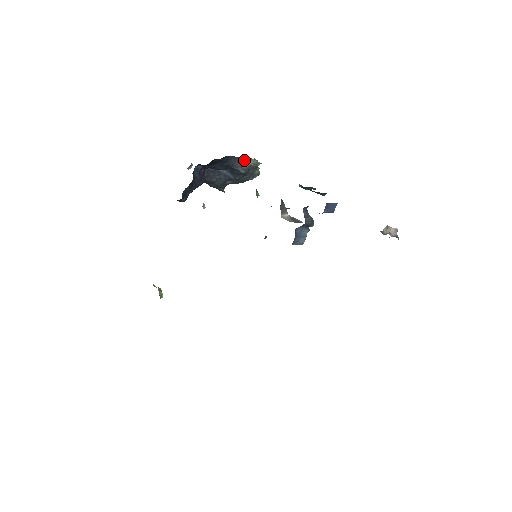
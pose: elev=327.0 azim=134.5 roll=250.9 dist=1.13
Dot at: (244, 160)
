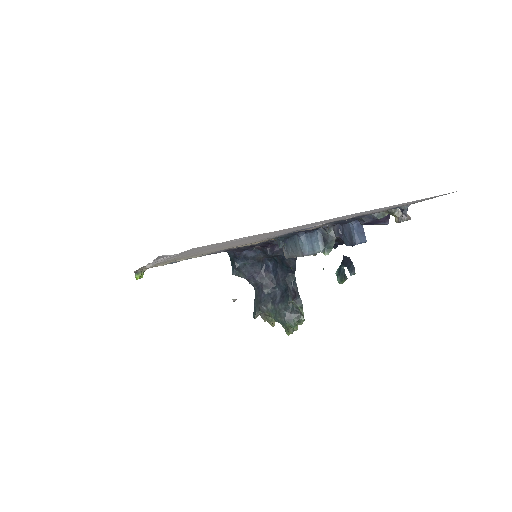
Dot at: (299, 300)
